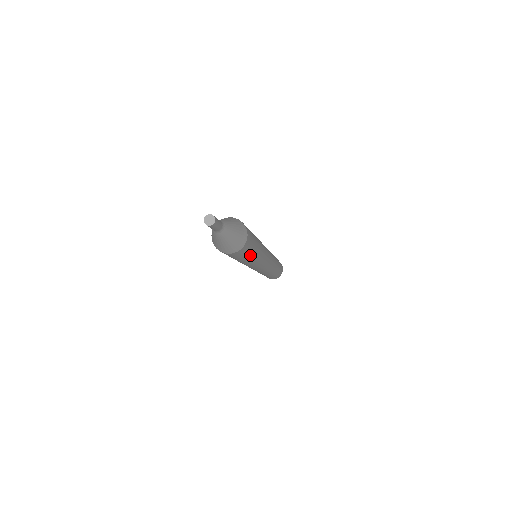
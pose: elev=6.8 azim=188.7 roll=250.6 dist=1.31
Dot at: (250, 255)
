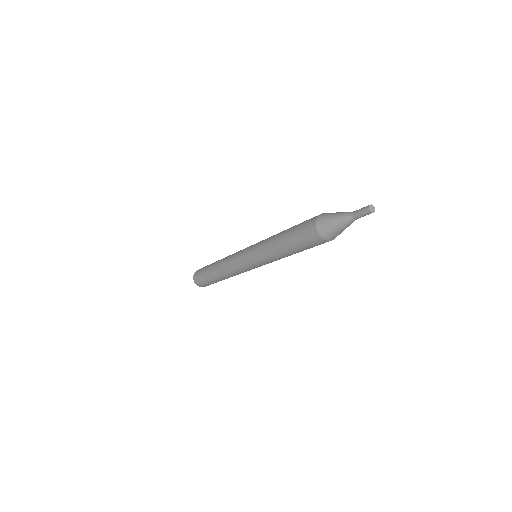
Dot at: occluded
